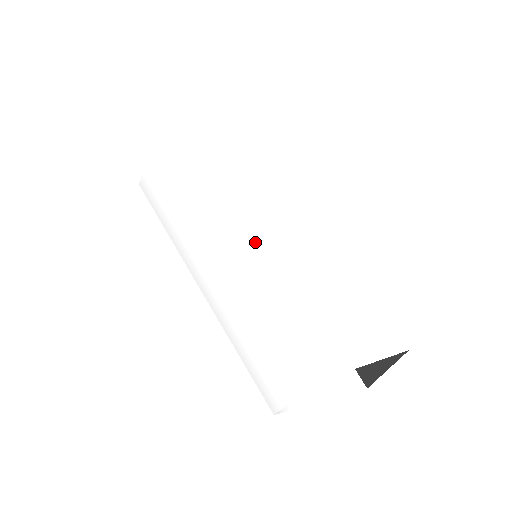
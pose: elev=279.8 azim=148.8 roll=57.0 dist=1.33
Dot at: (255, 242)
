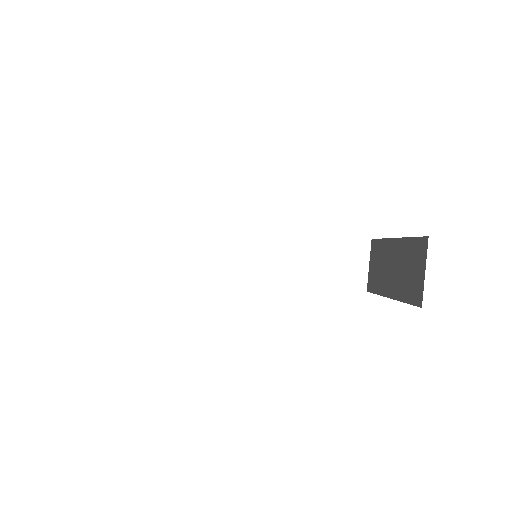
Dot at: occluded
